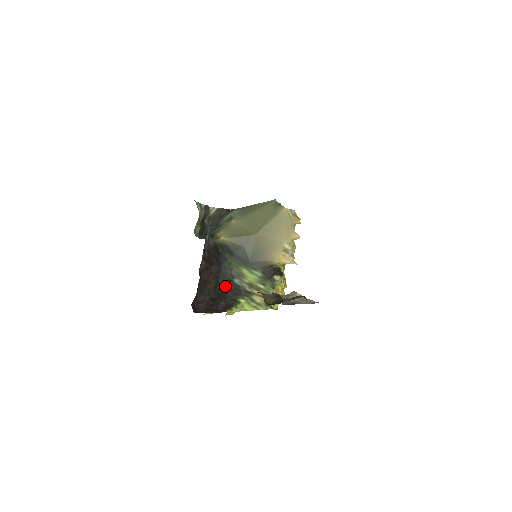
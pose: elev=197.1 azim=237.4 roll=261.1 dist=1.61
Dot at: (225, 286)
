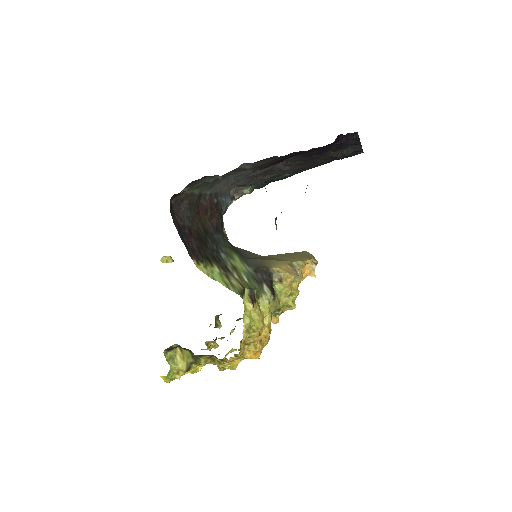
Dot at: (209, 244)
